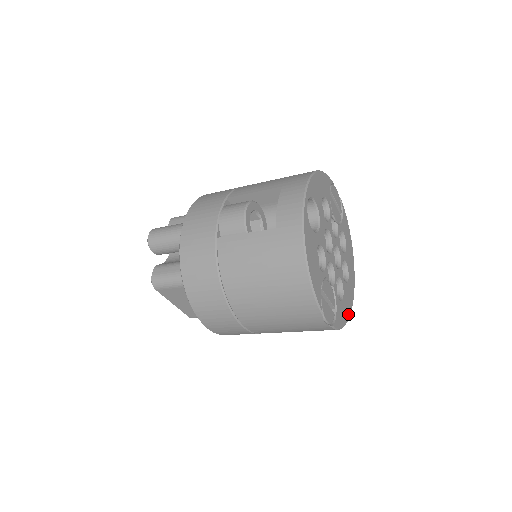
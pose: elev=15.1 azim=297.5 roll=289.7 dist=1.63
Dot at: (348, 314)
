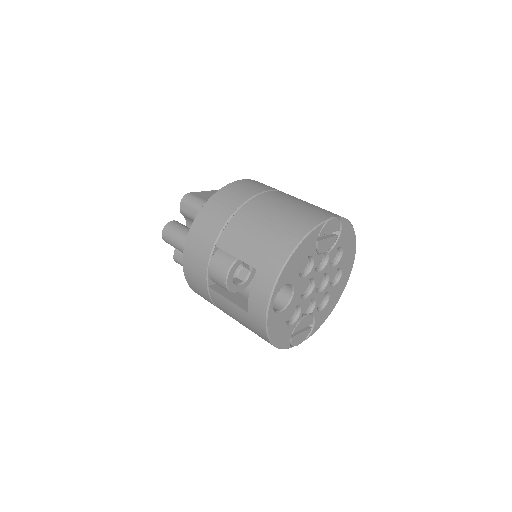
Dot at: (335, 304)
